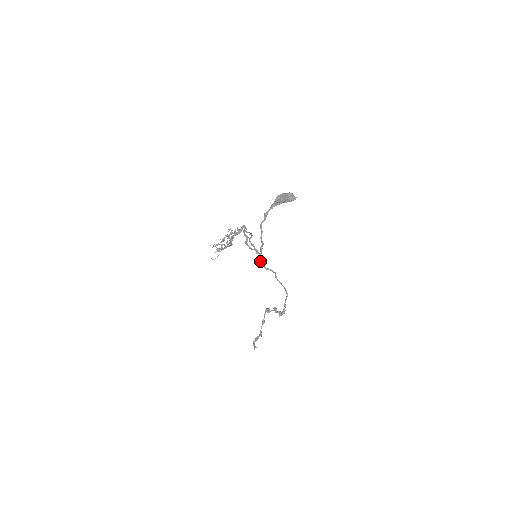
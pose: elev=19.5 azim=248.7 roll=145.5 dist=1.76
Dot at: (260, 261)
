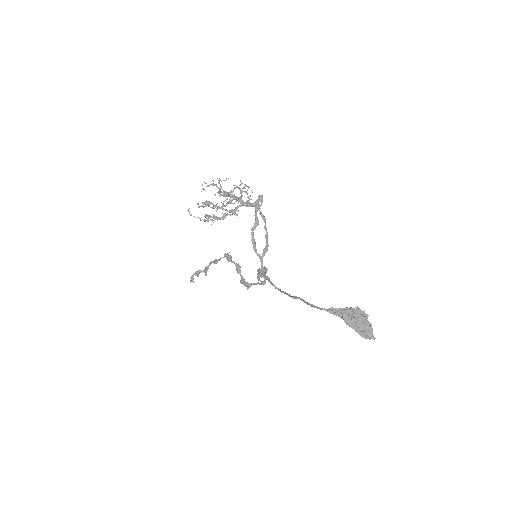
Dot at: (260, 281)
